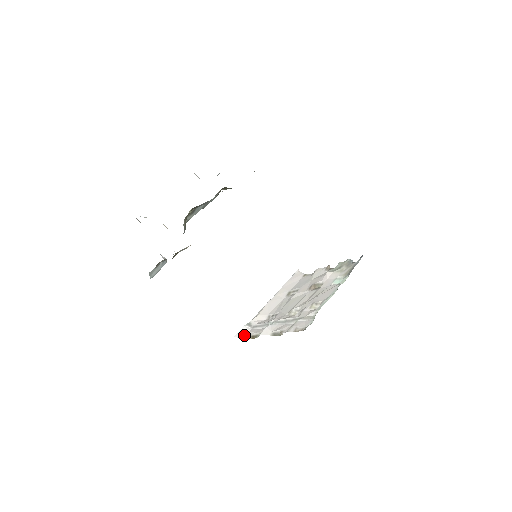
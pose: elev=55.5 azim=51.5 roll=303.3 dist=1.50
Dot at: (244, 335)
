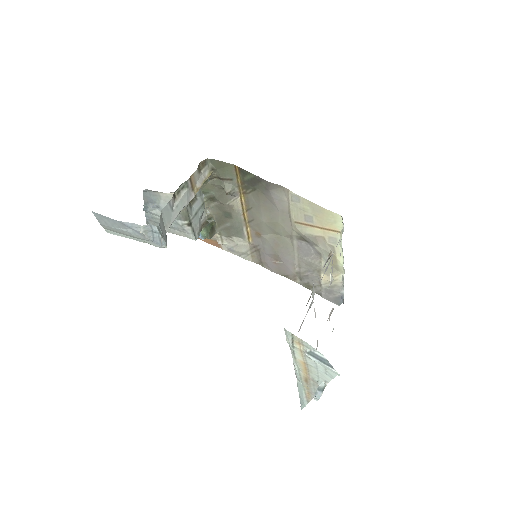
Dot at: occluded
